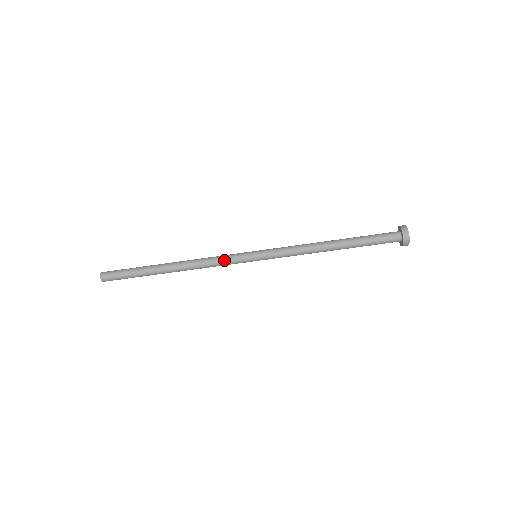
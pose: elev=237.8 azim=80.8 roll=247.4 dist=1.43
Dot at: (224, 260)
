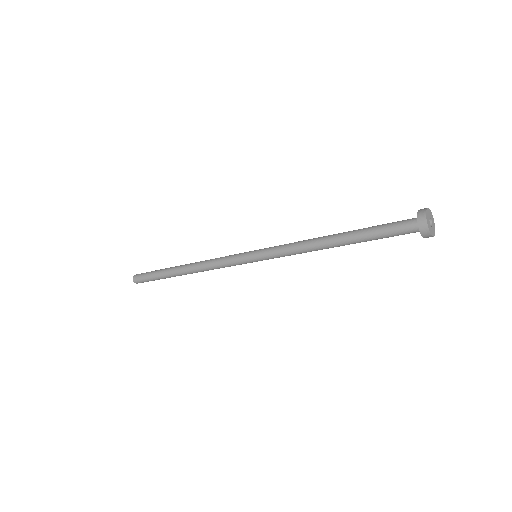
Dot at: (225, 264)
